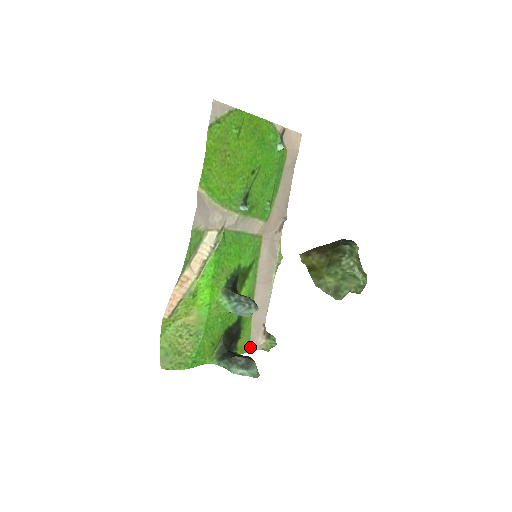
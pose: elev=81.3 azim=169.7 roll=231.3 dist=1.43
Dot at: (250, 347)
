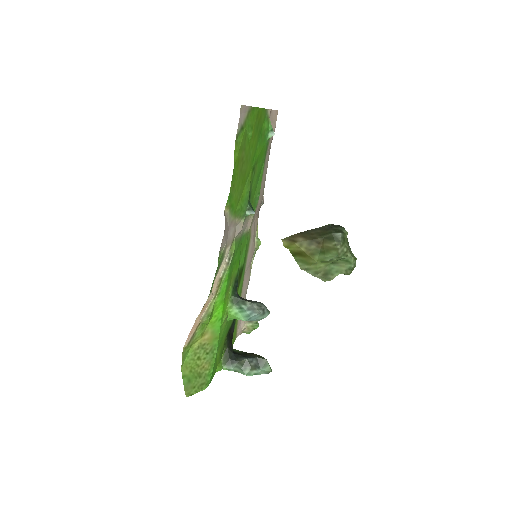
Dot at: (236, 335)
